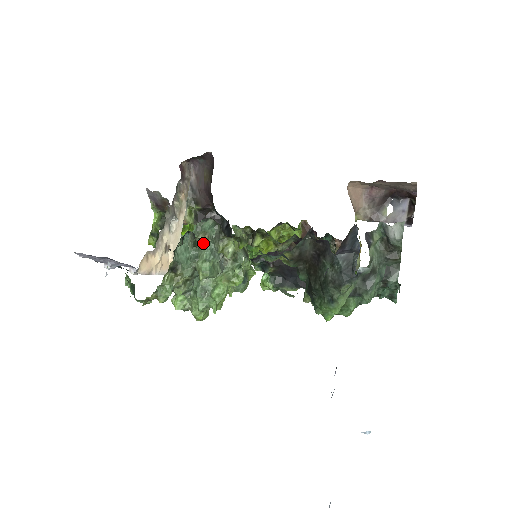
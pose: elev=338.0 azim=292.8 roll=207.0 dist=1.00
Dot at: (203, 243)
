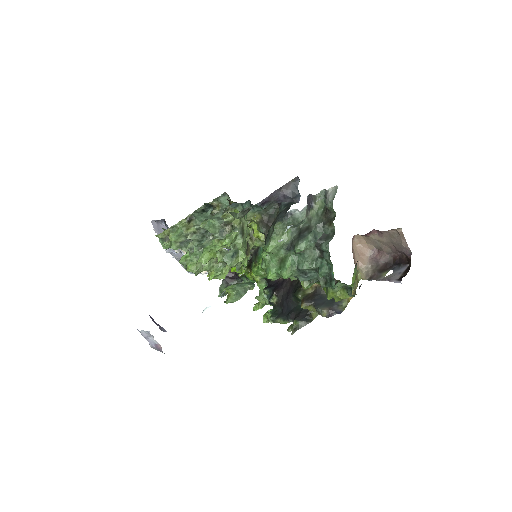
Dot at: (216, 210)
